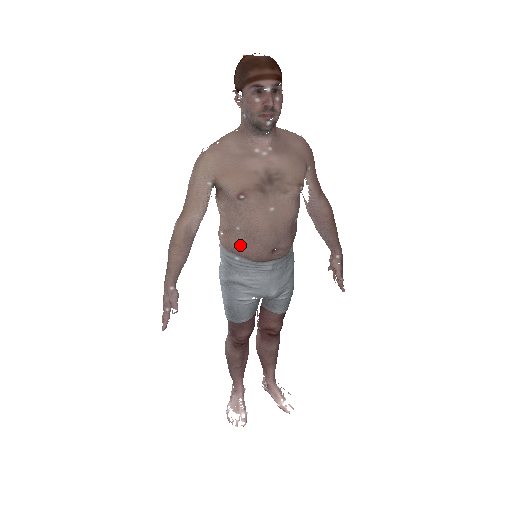
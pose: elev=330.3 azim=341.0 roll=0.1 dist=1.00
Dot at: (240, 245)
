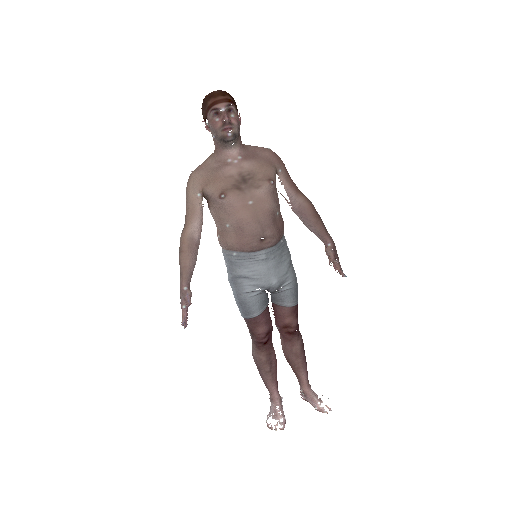
Dot at: (233, 240)
